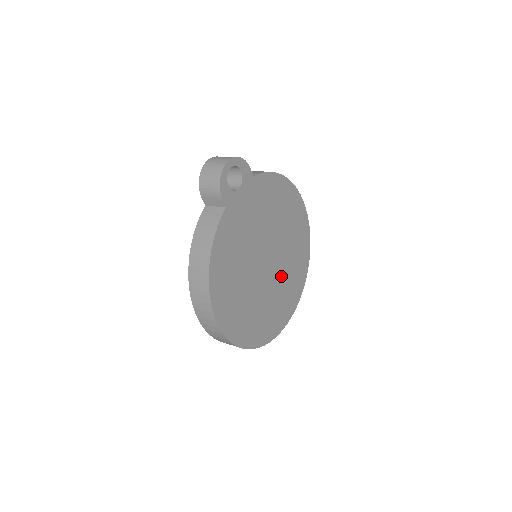
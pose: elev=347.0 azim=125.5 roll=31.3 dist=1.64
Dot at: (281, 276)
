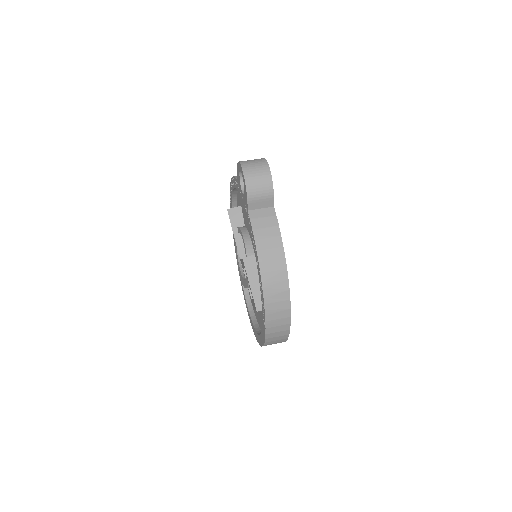
Dot at: occluded
